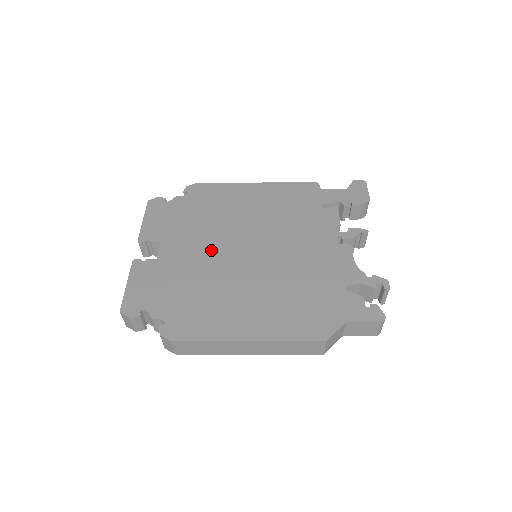
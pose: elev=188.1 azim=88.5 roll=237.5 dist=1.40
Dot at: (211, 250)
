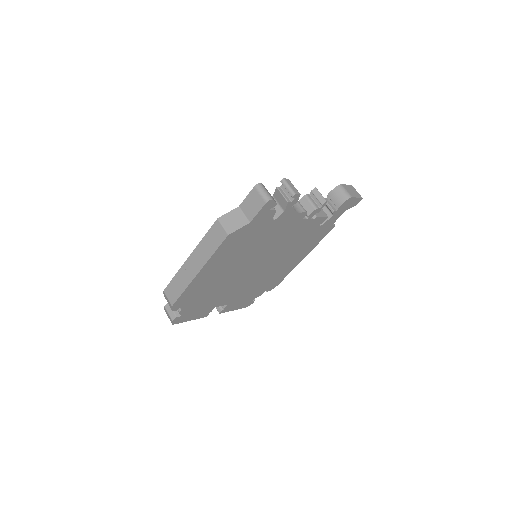
Dot at: occluded
